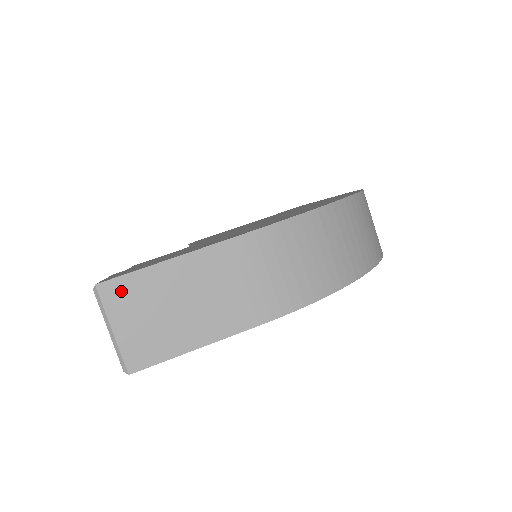
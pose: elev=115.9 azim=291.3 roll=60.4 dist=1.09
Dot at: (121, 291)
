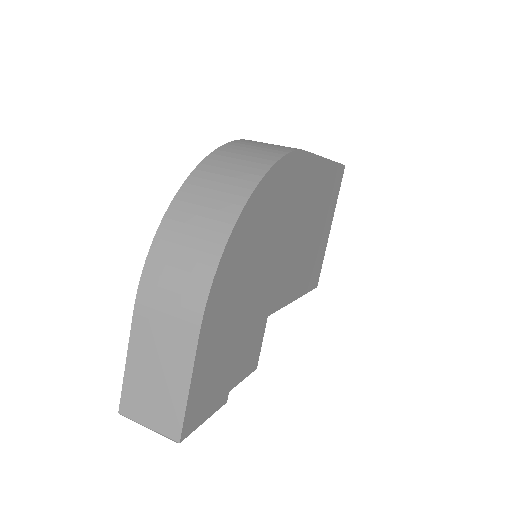
Dot at: (129, 403)
